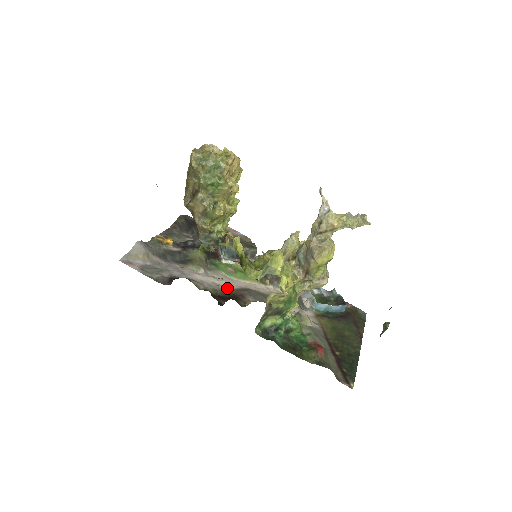
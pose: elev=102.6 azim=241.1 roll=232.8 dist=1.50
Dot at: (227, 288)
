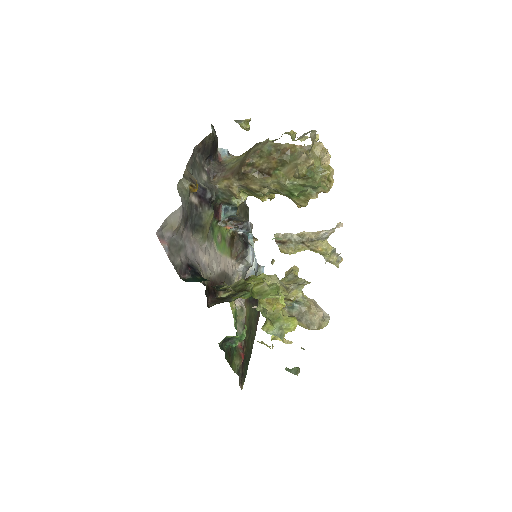
Dot at: (214, 274)
